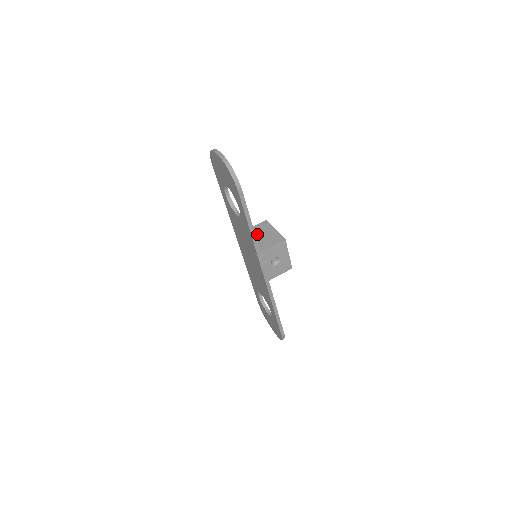
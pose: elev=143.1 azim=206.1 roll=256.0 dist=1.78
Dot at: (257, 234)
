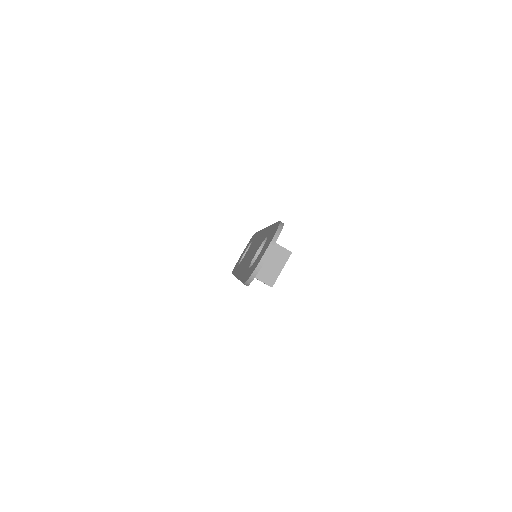
Dot at: (269, 256)
